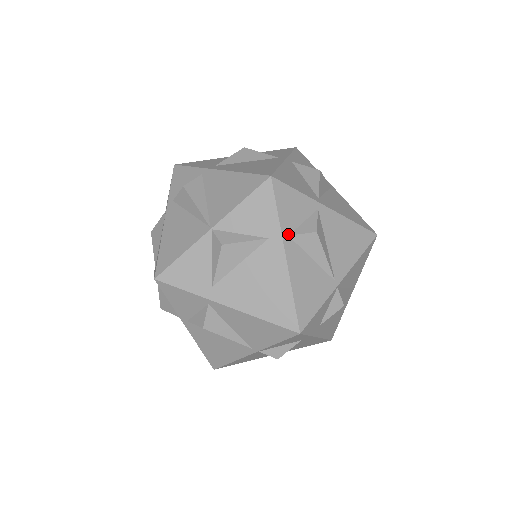
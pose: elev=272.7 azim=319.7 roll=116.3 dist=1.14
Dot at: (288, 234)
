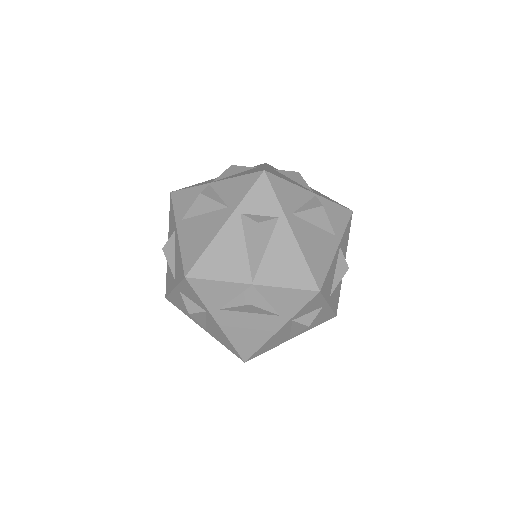
Dot at: (293, 319)
